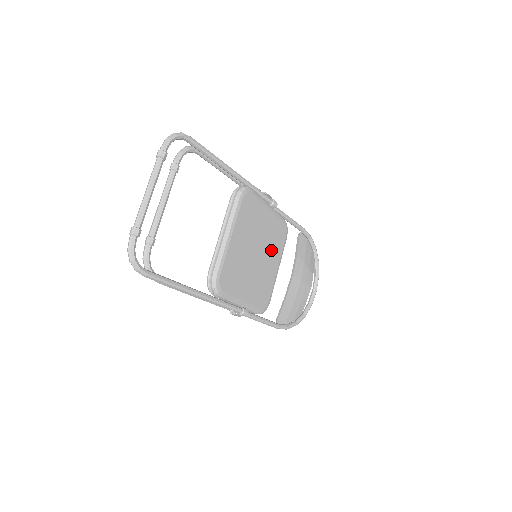
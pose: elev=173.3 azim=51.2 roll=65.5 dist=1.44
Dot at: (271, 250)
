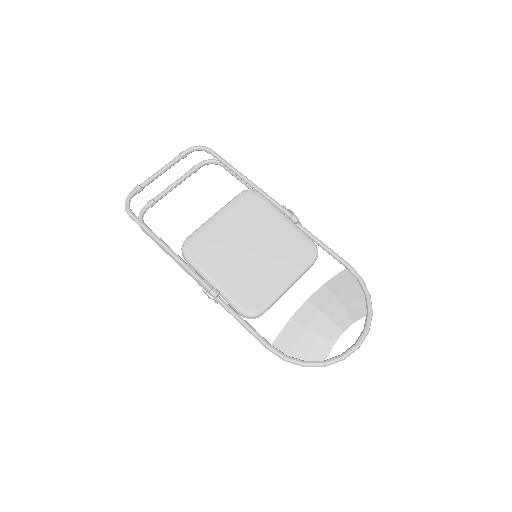
Dot at: (278, 258)
